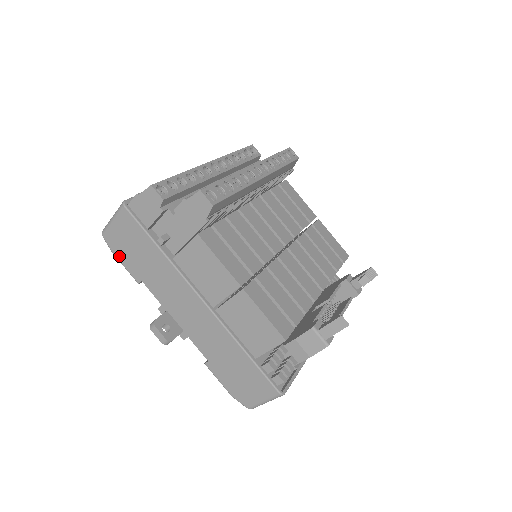
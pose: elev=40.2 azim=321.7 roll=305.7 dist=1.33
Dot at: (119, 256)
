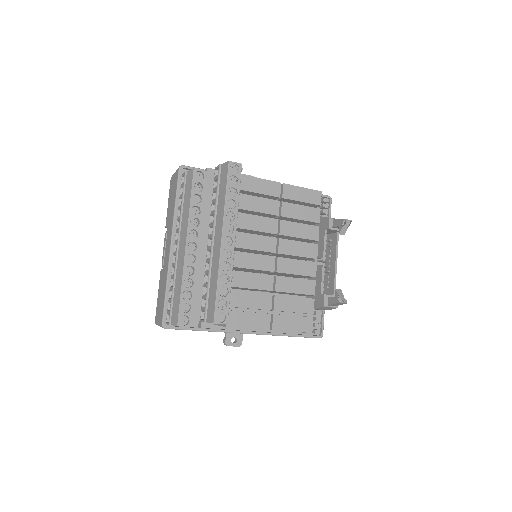
Dot at: occluded
